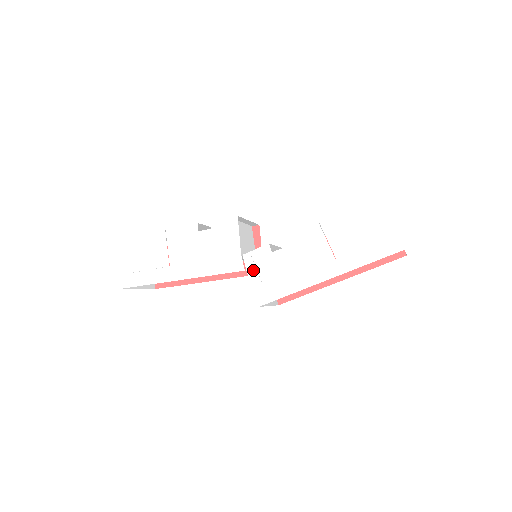
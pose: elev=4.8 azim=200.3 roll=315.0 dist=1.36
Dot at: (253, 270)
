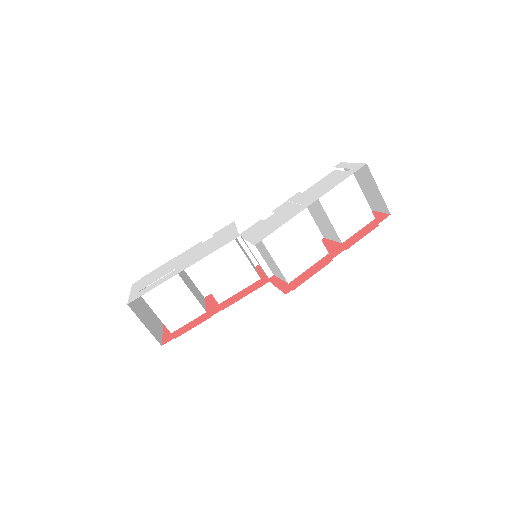
Dot at: (248, 235)
